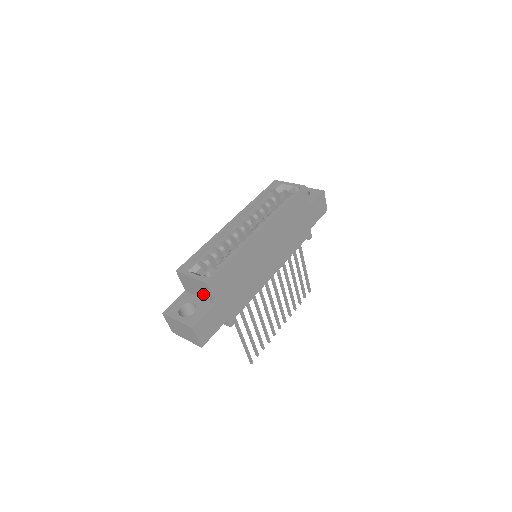
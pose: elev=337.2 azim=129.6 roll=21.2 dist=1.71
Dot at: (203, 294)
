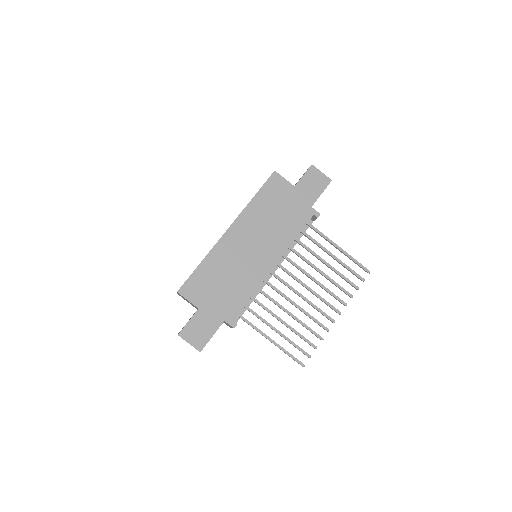
Dot at: (192, 304)
